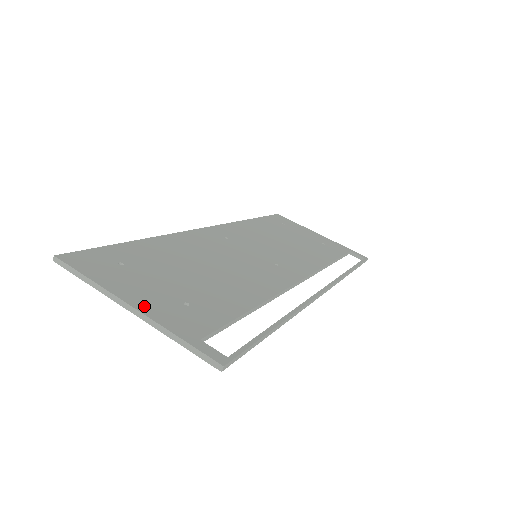
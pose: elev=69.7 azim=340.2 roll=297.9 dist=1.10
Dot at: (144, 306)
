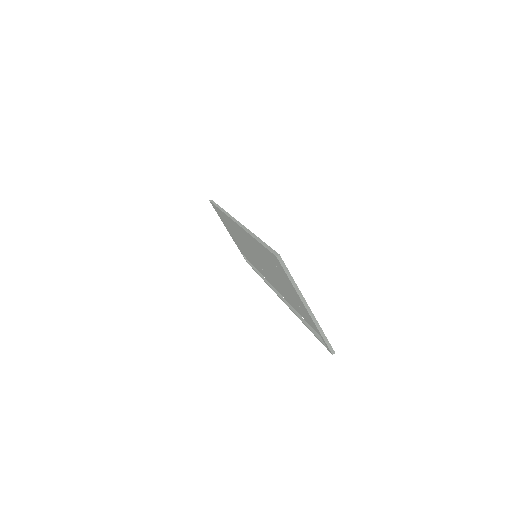
Dot at: (308, 307)
